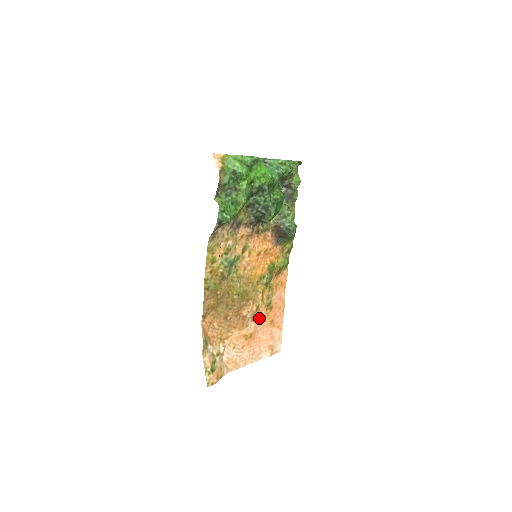
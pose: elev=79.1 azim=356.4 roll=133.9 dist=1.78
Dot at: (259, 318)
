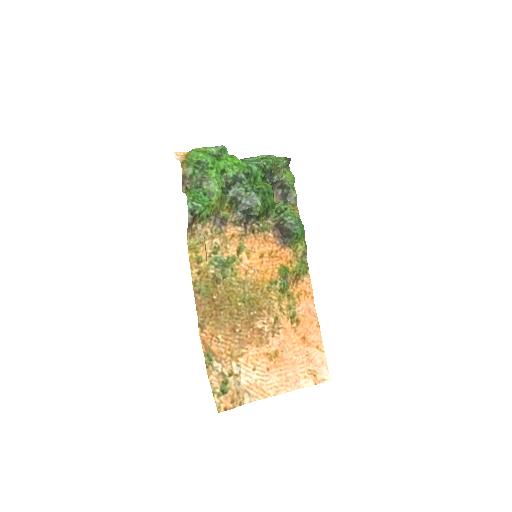
Dot at: (283, 334)
